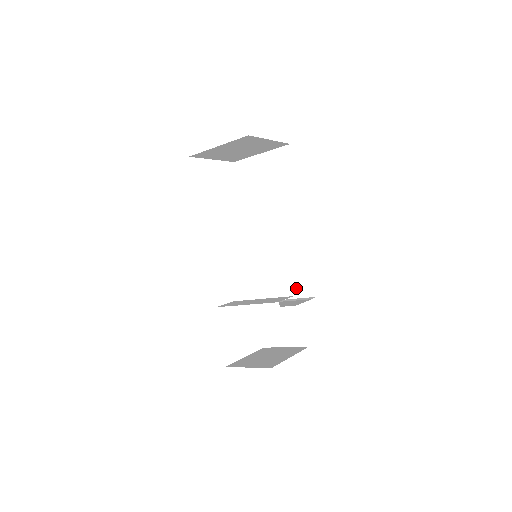
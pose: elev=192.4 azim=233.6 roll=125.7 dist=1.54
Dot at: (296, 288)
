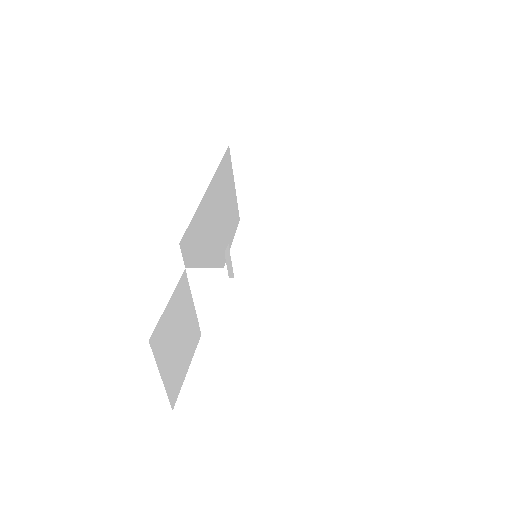
Dot at: occluded
